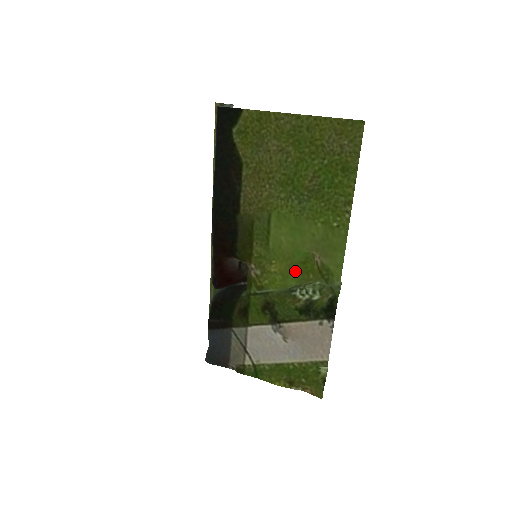
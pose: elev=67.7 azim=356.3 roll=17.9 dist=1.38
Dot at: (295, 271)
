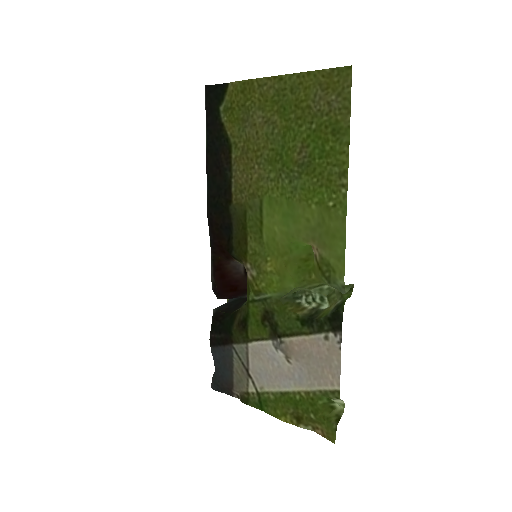
Dot at: (294, 270)
